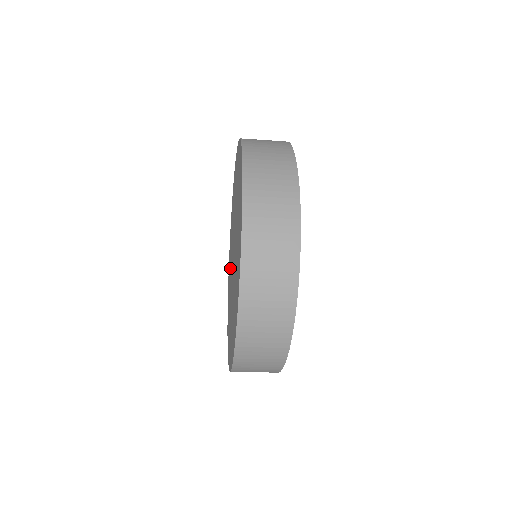
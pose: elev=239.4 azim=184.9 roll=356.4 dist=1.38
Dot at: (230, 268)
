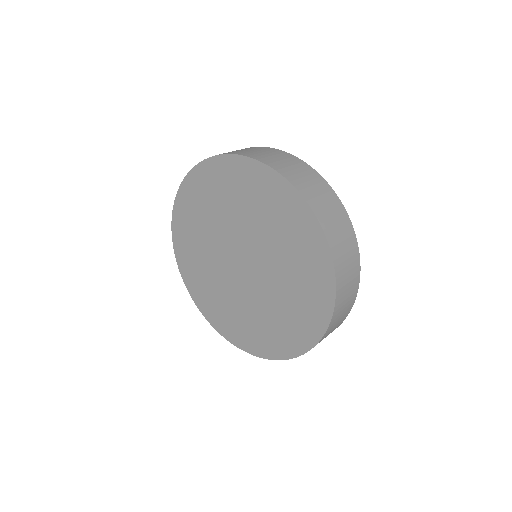
Dot at: (212, 283)
